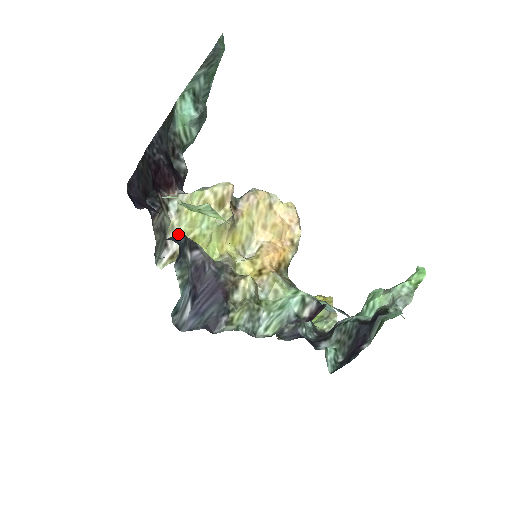
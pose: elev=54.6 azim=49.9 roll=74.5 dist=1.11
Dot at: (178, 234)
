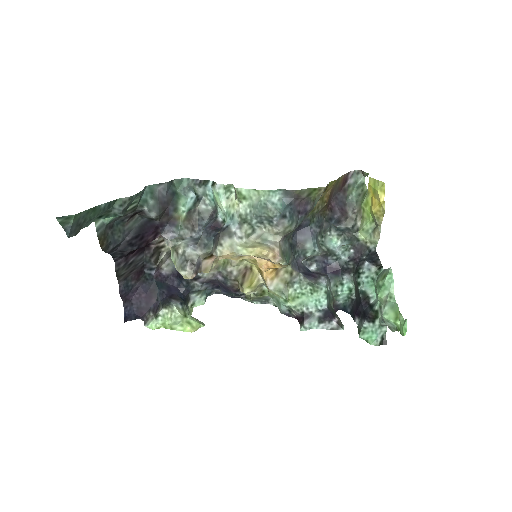
Dot at: occluded
